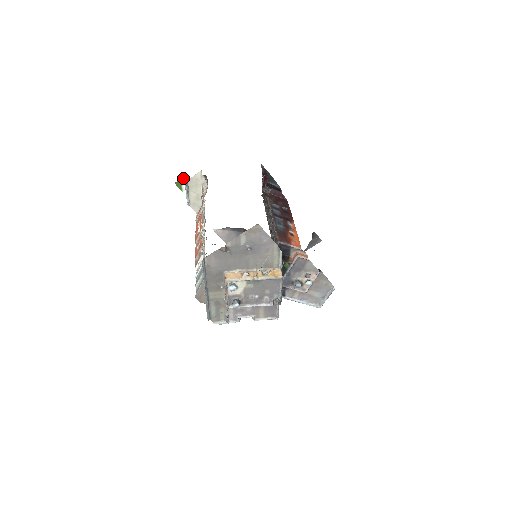
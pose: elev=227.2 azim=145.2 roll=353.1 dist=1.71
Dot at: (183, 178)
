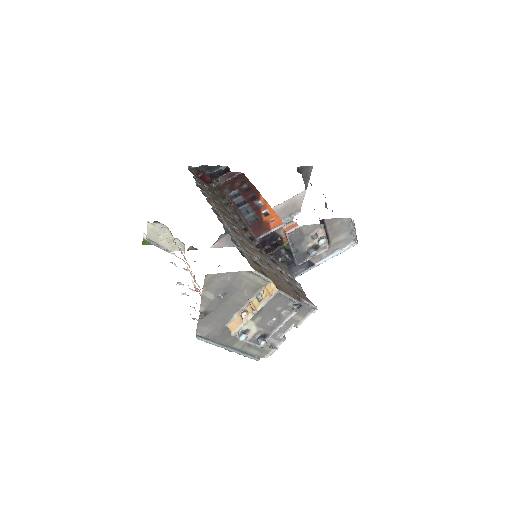
Dot at: (144, 236)
